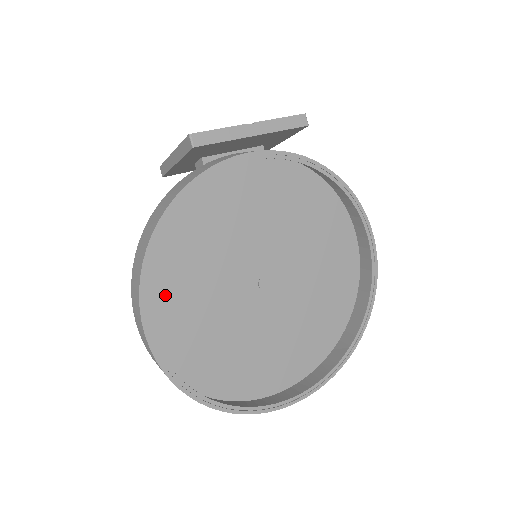
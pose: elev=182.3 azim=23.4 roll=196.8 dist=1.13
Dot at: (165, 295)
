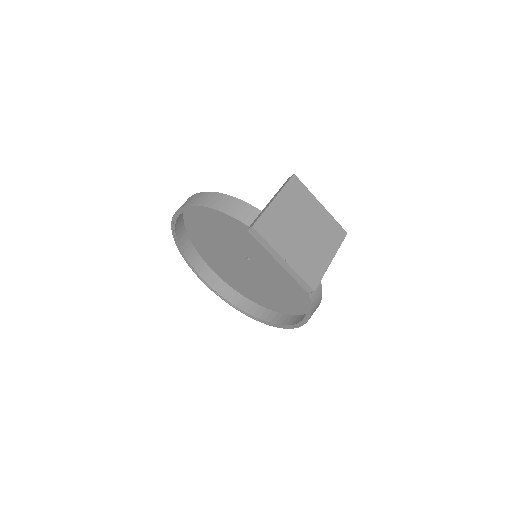
Dot at: occluded
